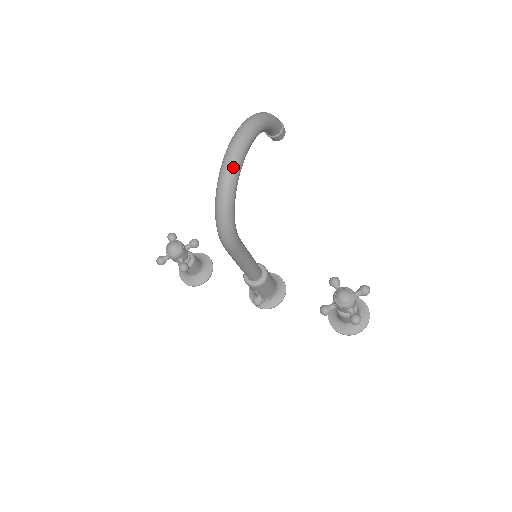
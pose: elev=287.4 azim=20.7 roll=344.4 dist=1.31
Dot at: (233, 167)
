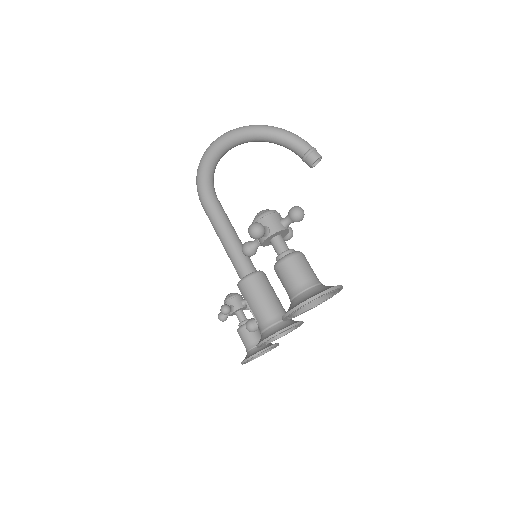
Dot at: (221, 136)
